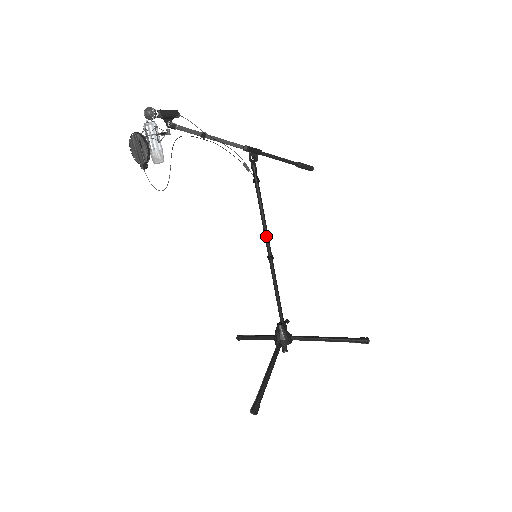
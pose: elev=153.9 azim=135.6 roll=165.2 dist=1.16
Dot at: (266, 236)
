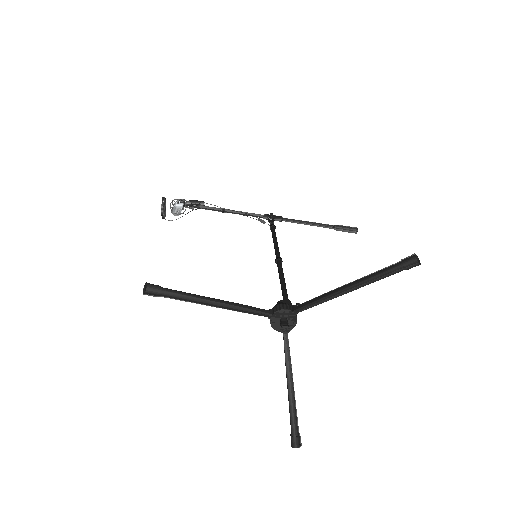
Dot at: (275, 249)
